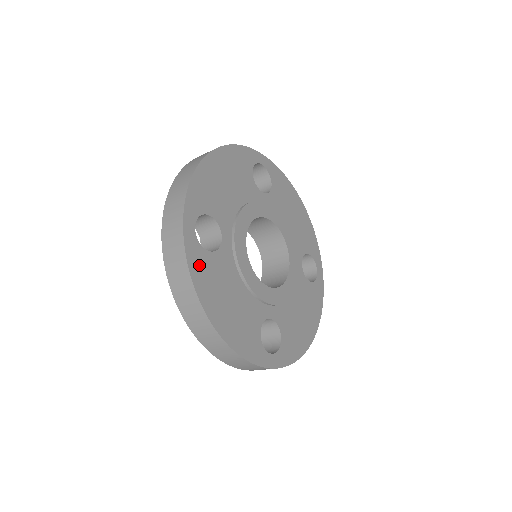
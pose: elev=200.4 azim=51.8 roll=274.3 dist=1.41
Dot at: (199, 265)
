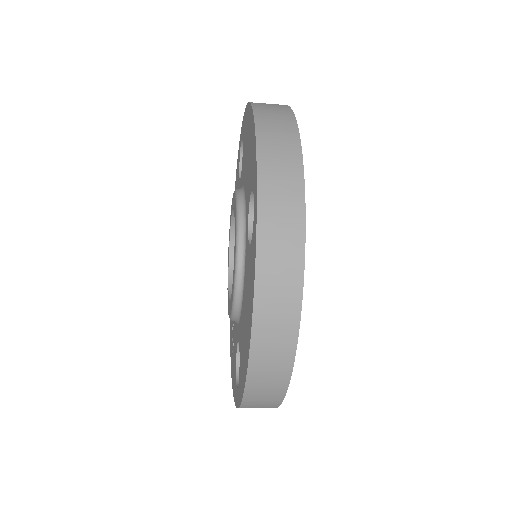
Dot at: occluded
